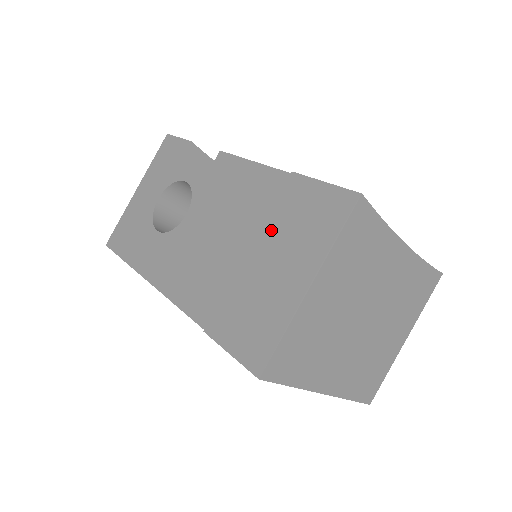
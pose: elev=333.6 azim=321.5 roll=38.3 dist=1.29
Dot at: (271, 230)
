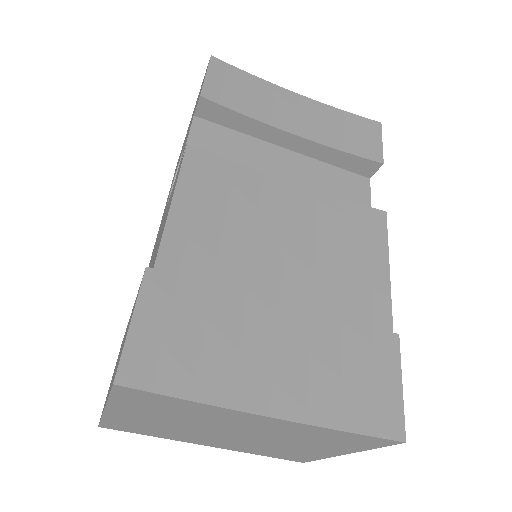
Dot at: (131, 314)
